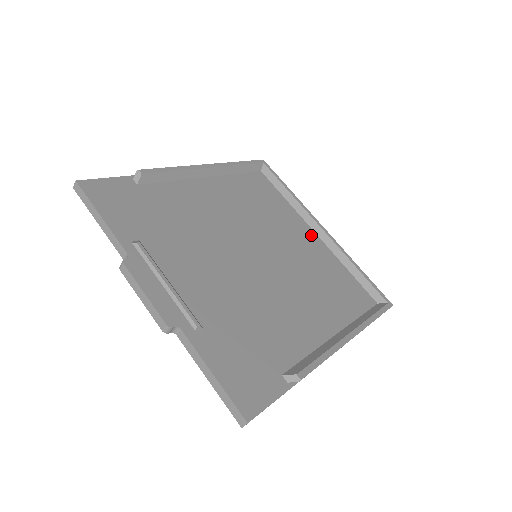
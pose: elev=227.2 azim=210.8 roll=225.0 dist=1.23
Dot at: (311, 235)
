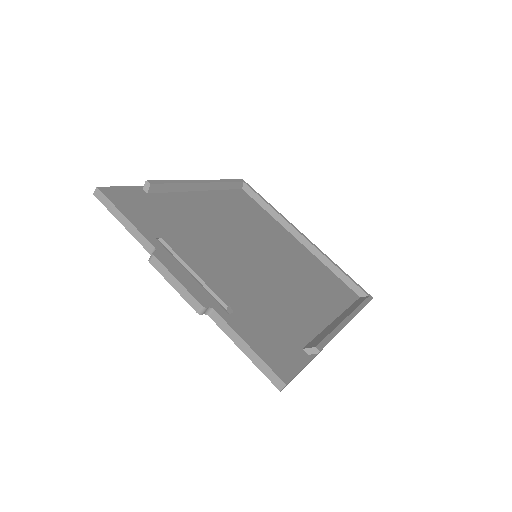
Dot at: (295, 241)
